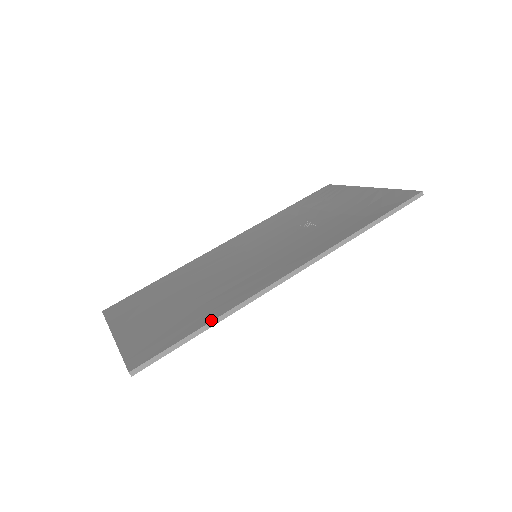
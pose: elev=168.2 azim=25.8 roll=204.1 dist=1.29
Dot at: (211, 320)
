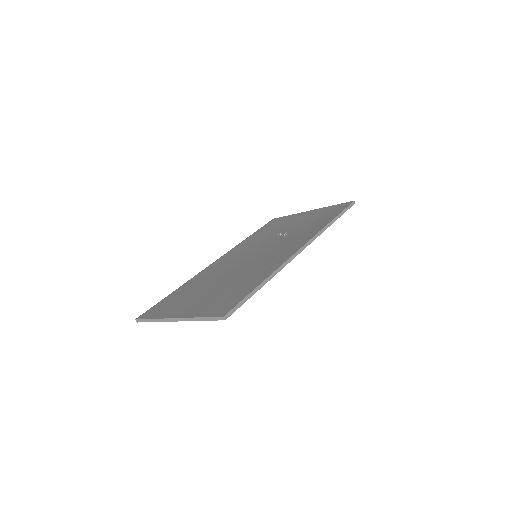
Dot at: (264, 280)
